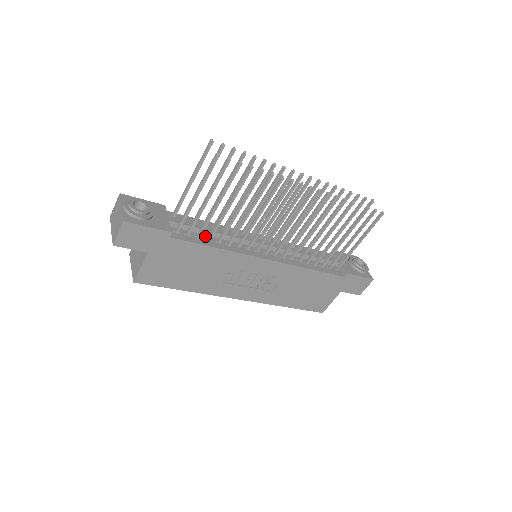
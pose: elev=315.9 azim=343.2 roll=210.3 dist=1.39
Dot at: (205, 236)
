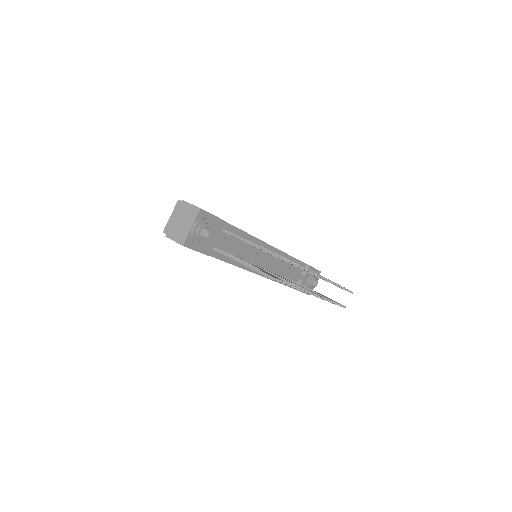
Dot at: (232, 251)
